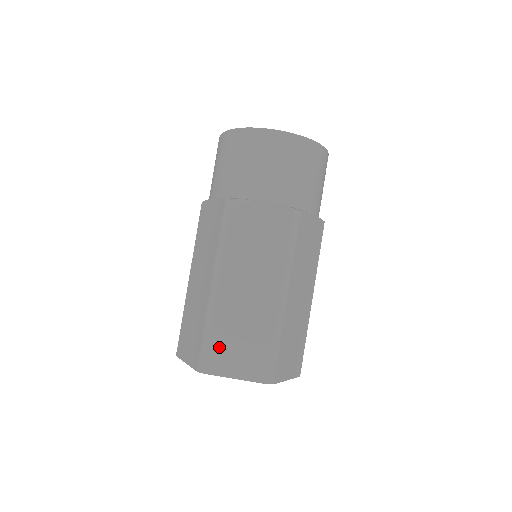
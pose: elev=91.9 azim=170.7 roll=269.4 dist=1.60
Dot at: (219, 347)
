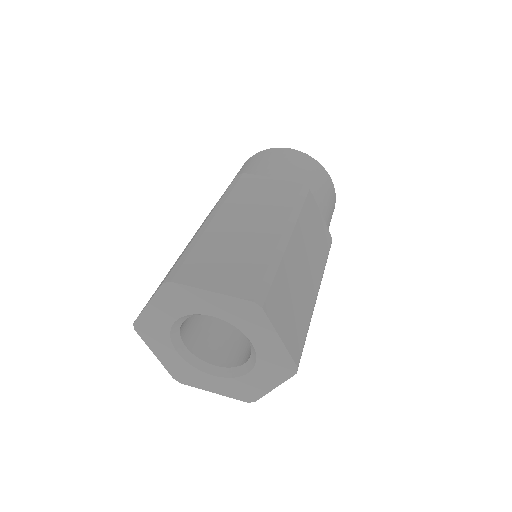
Dot at: (199, 262)
